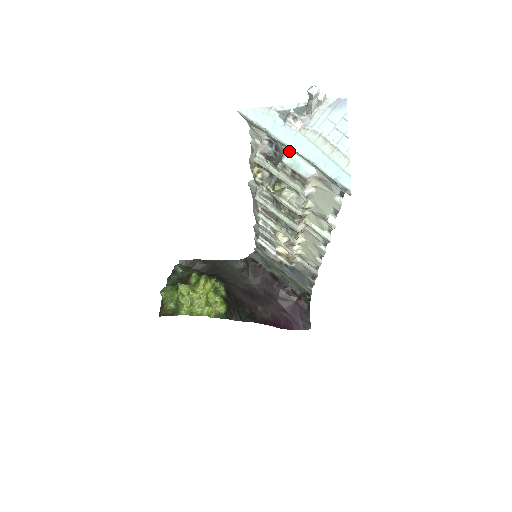
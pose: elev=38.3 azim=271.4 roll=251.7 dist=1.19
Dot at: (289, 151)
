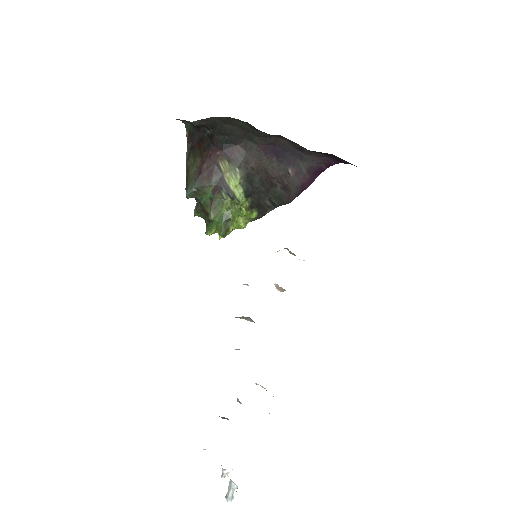
Dot at: occluded
